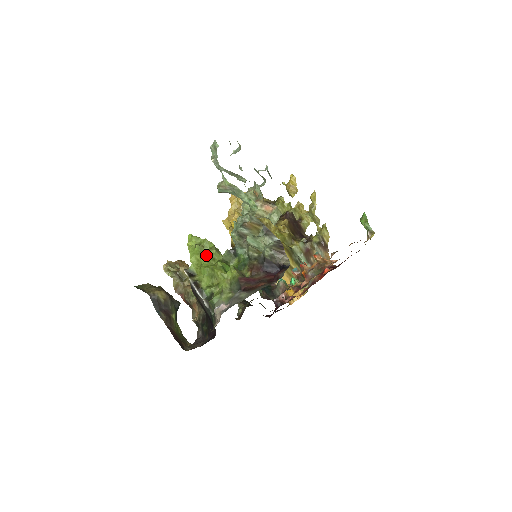
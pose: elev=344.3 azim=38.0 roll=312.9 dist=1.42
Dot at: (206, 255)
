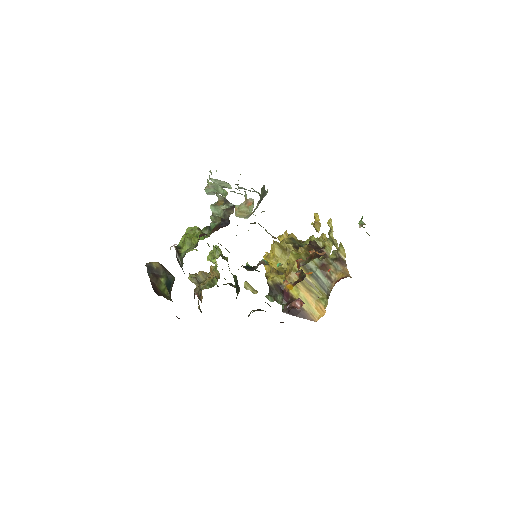
Dot at: (190, 234)
